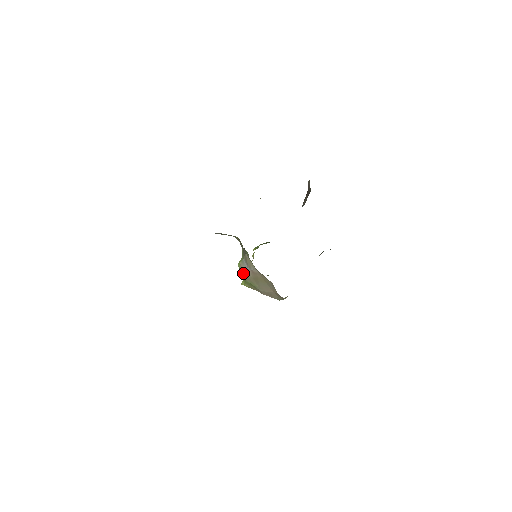
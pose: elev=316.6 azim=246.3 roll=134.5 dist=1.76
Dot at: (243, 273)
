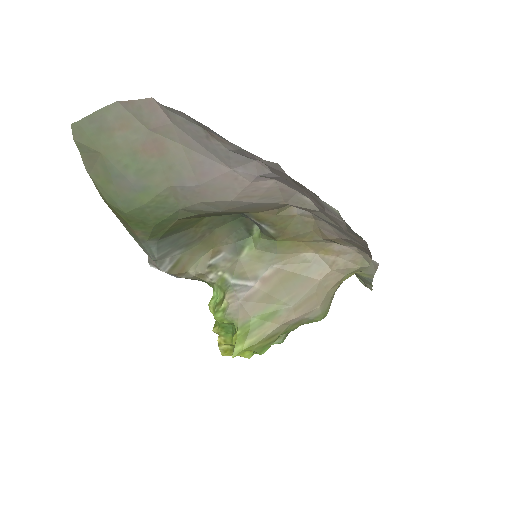
Dot at: (241, 307)
